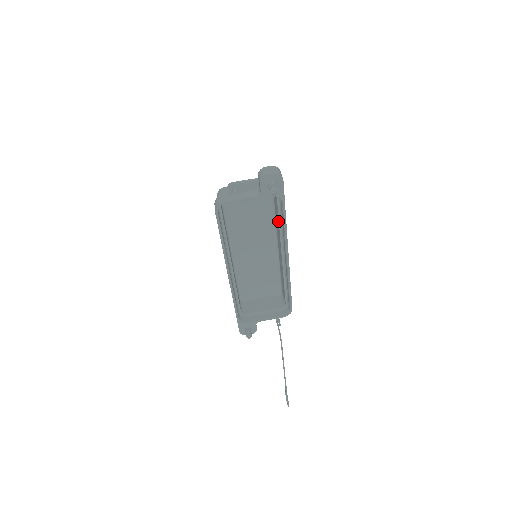
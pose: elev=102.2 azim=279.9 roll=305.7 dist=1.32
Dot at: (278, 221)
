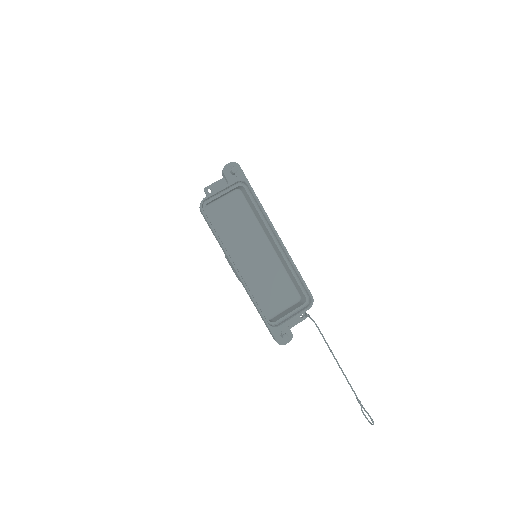
Dot at: (256, 210)
